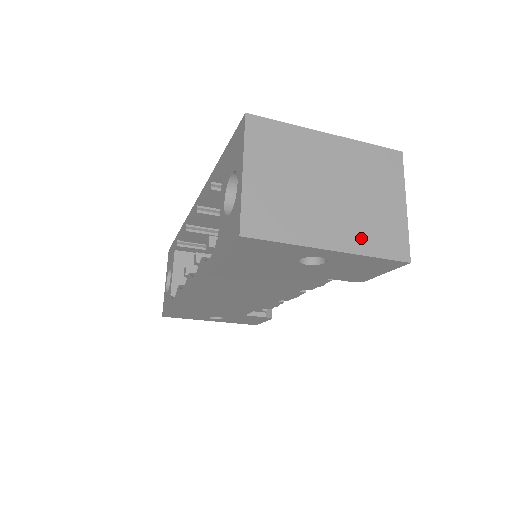
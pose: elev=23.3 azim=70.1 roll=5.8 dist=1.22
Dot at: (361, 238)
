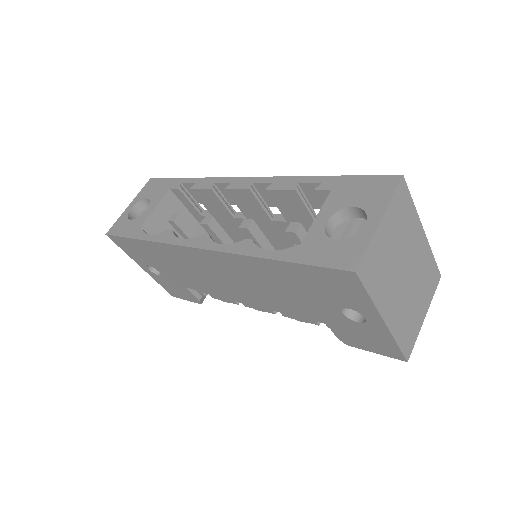
Dot at: (400, 325)
